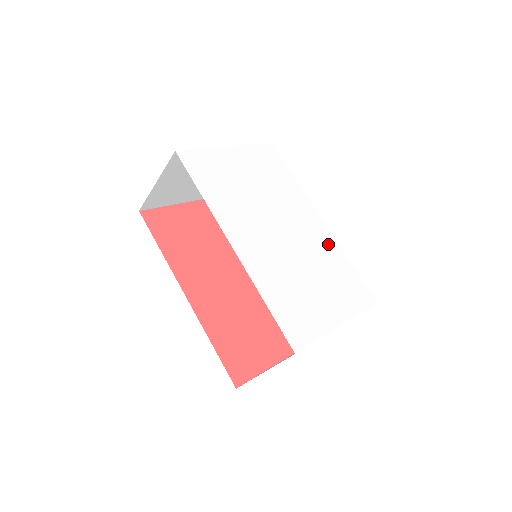
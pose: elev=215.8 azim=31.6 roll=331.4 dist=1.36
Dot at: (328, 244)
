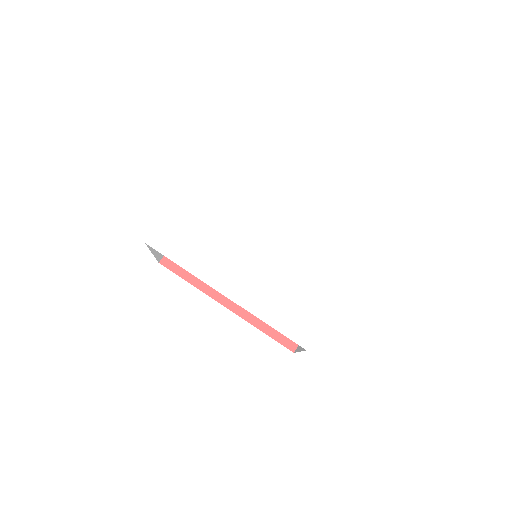
Dot at: (304, 223)
